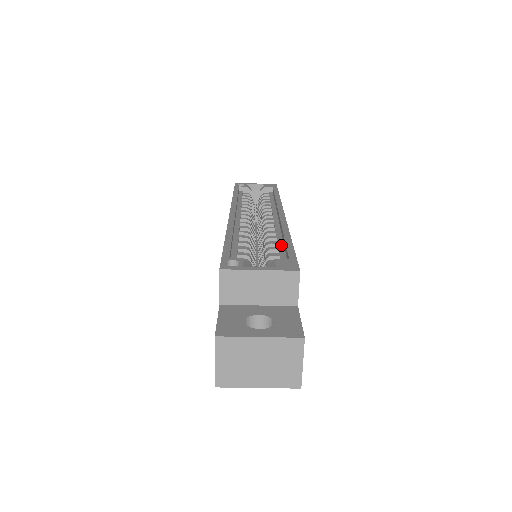
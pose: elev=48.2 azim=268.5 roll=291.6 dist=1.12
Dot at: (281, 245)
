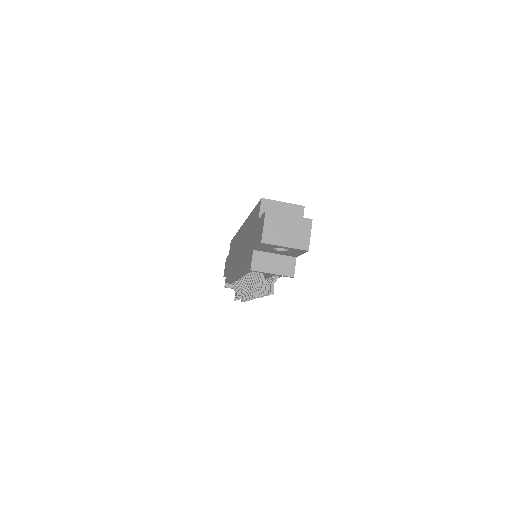
Dot at: occluded
